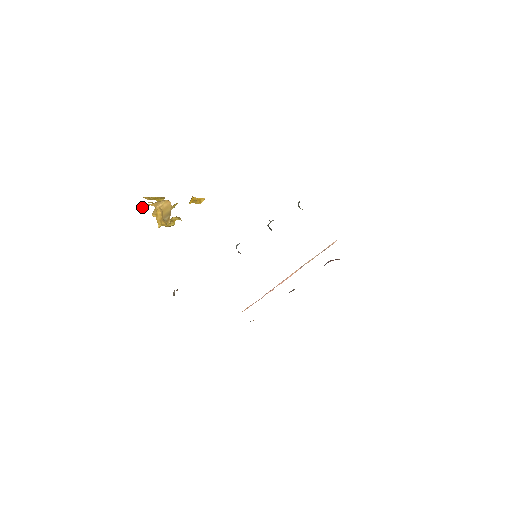
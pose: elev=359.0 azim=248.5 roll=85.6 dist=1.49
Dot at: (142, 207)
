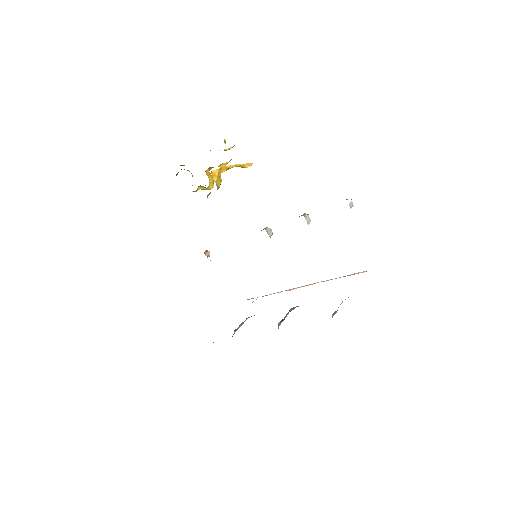
Dot at: occluded
